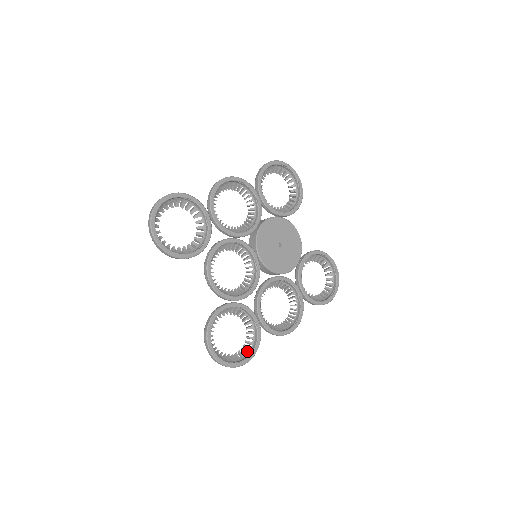
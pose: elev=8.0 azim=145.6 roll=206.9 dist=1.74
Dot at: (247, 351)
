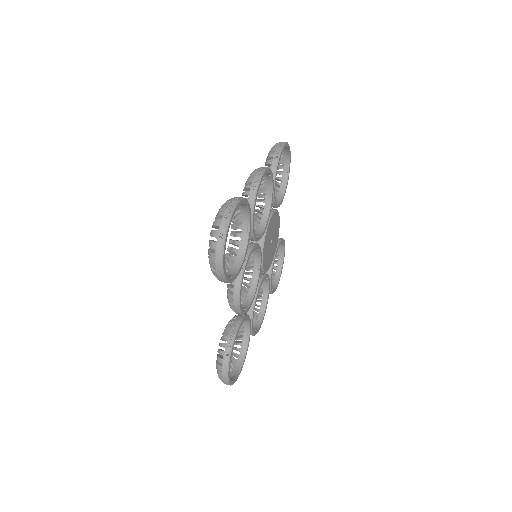
Dot at: (237, 359)
